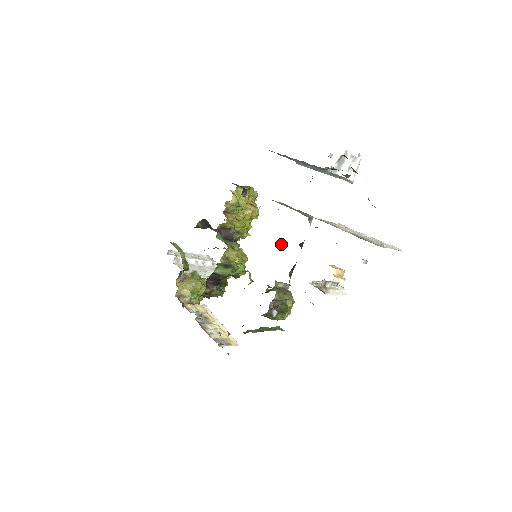
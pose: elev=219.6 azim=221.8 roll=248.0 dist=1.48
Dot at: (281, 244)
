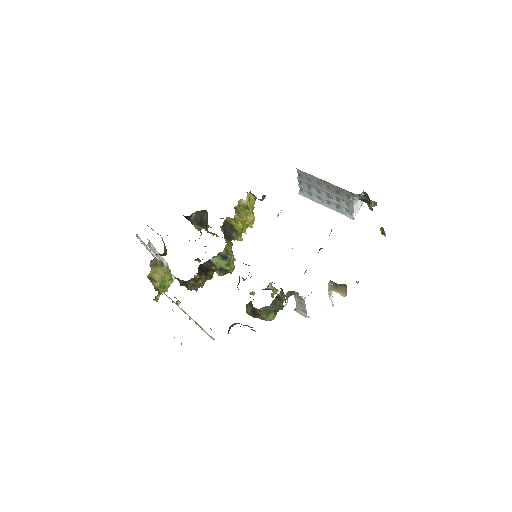
Dot at: occluded
